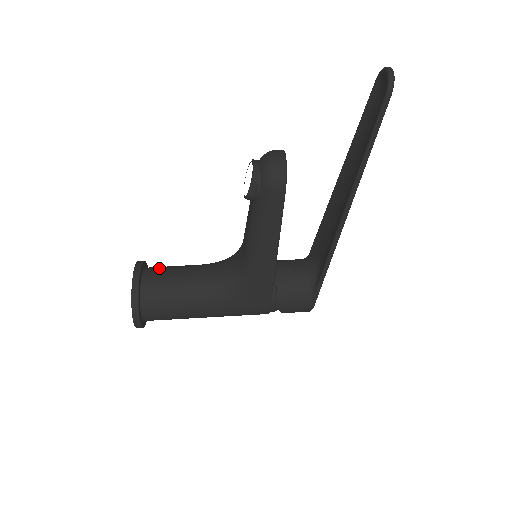
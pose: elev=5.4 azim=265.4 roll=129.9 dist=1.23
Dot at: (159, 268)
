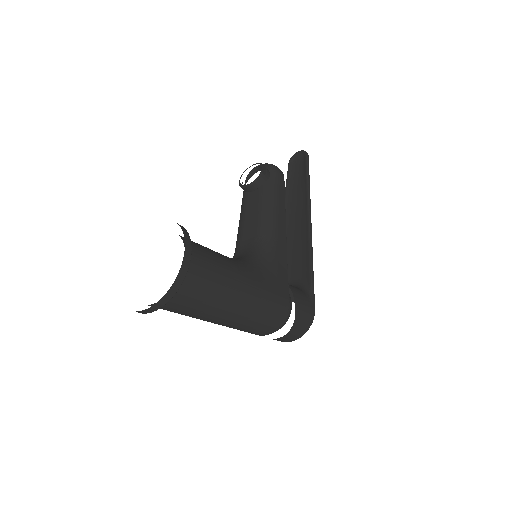
Dot at: occluded
